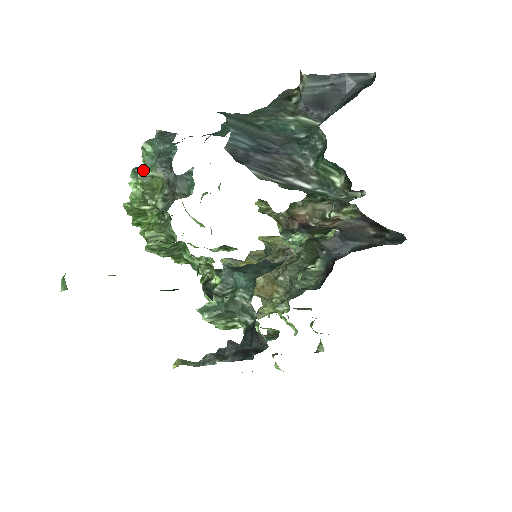
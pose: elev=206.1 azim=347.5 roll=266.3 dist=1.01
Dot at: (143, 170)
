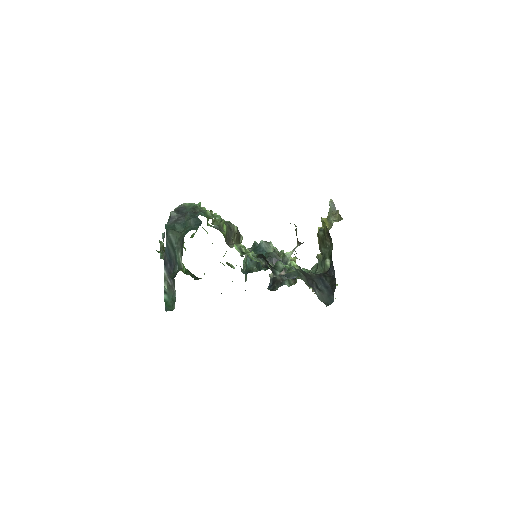
Dot at: occluded
